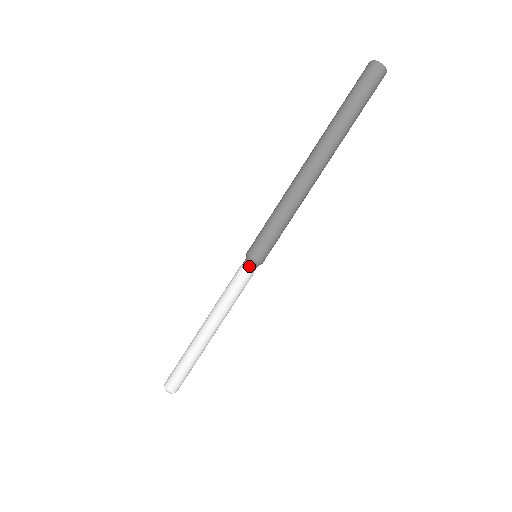
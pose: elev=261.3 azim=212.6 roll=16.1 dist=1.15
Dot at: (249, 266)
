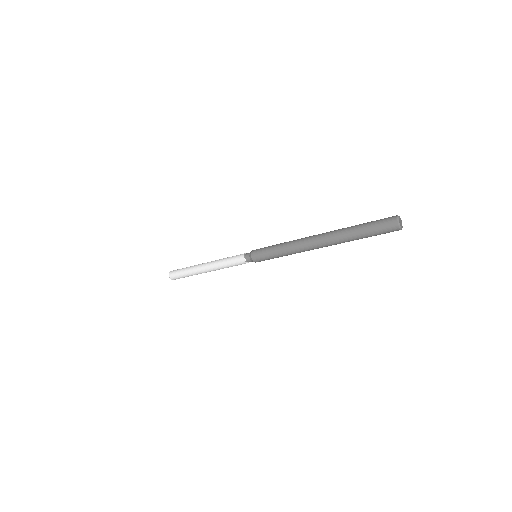
Dot at: (249, 261)
